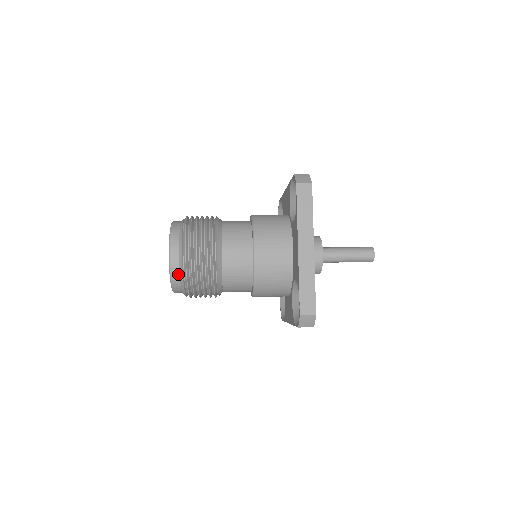
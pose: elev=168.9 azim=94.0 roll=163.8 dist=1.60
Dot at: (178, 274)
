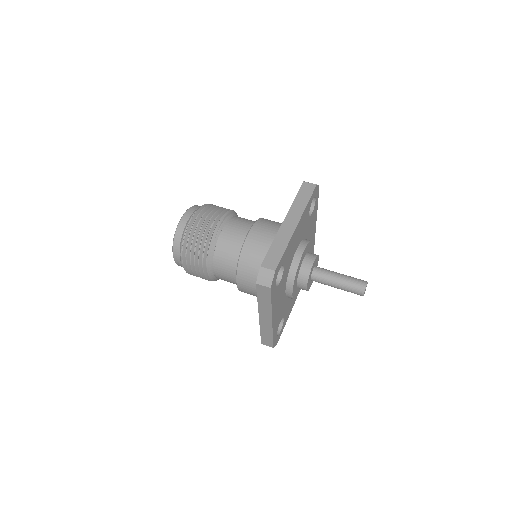
Dot at: occluded
